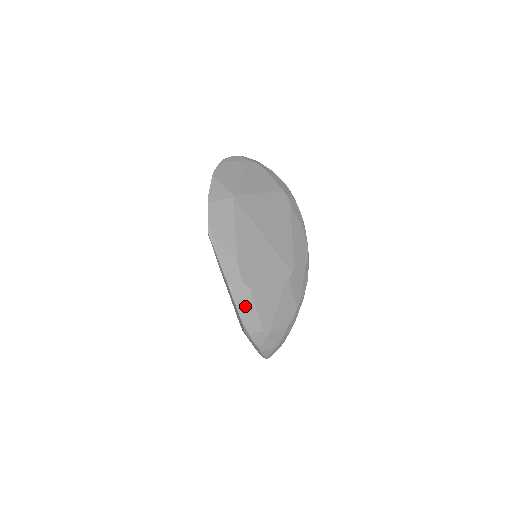
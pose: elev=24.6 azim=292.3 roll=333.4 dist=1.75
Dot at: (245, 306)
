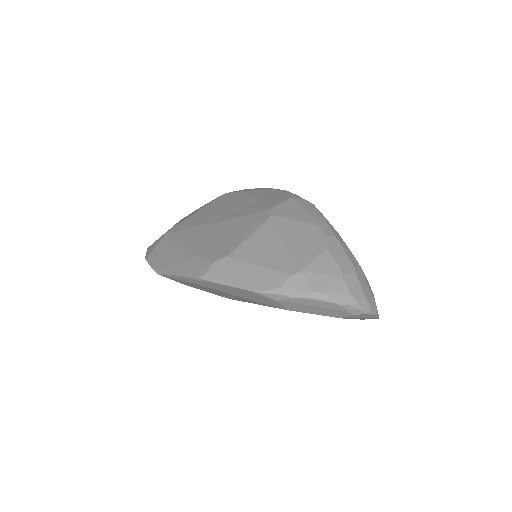
Dot at: (239, 275)
